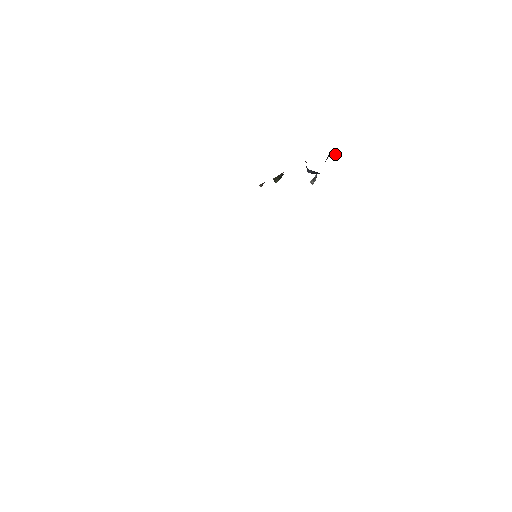
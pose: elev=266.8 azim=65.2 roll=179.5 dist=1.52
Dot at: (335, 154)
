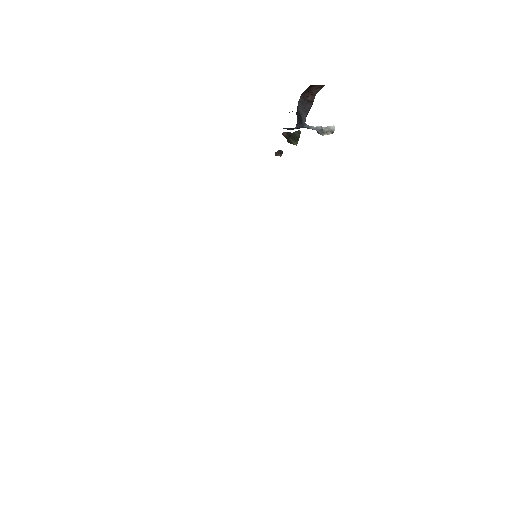
Dot at: (324, 85)
